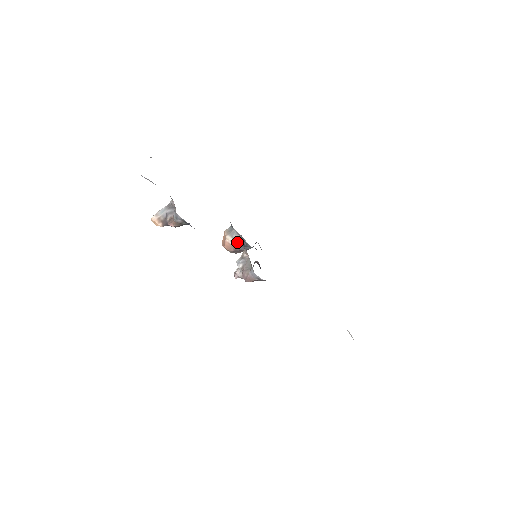
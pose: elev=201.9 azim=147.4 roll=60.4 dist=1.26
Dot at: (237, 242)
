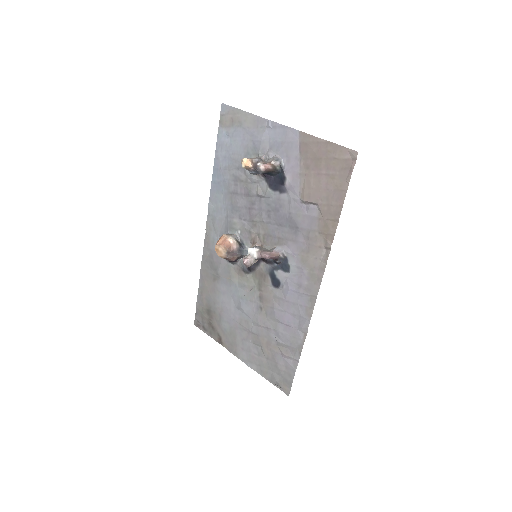
Dot at: (238, 243)
